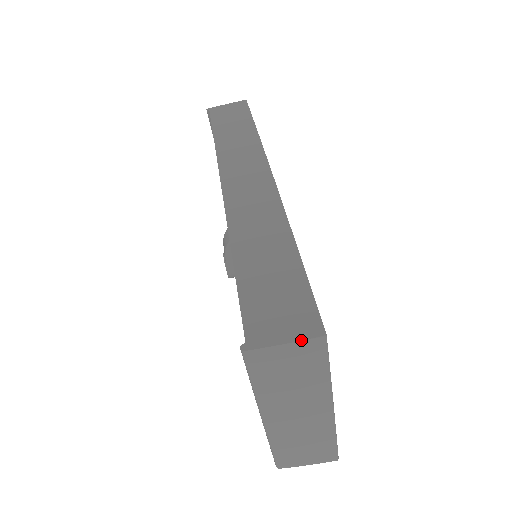
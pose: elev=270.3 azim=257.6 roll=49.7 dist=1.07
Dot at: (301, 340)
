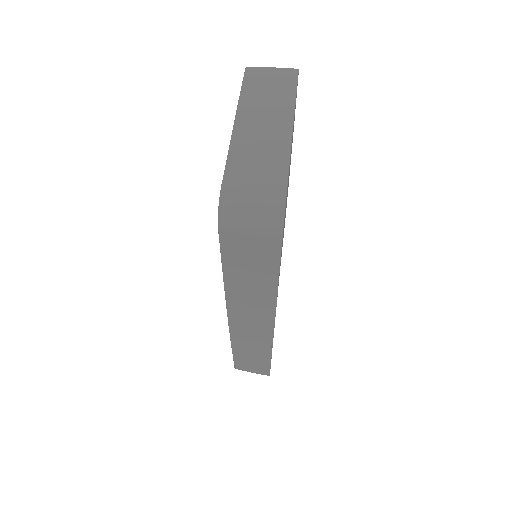
Dot at: (283, 68)
